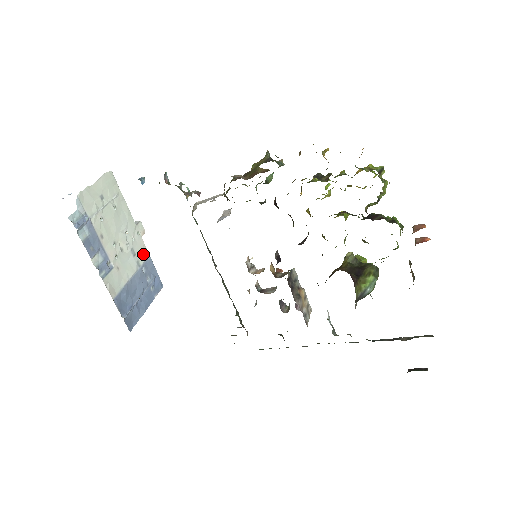
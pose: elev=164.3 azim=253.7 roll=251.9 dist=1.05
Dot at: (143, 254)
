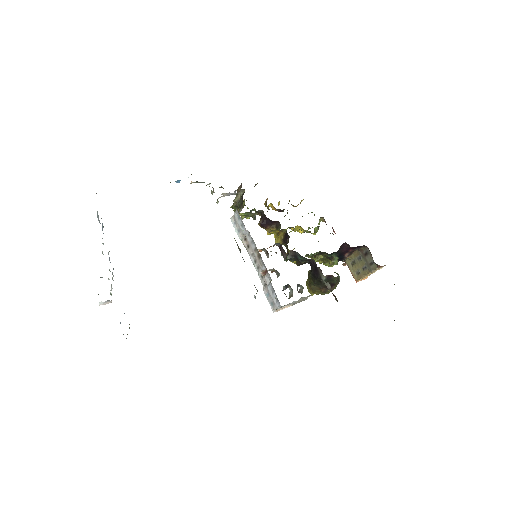
Dot at: occluded
